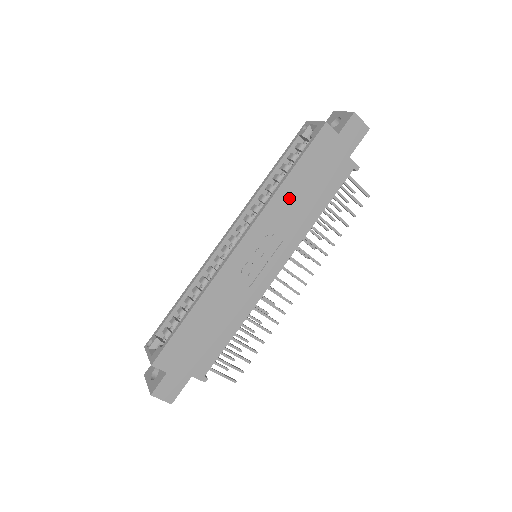
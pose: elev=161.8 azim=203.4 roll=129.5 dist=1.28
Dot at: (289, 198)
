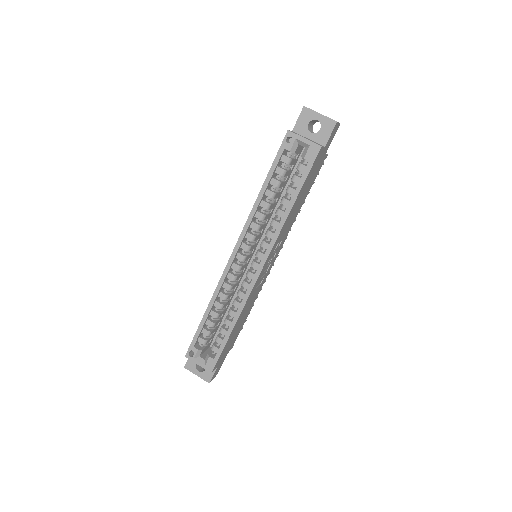
Dot at: (290, 216)
